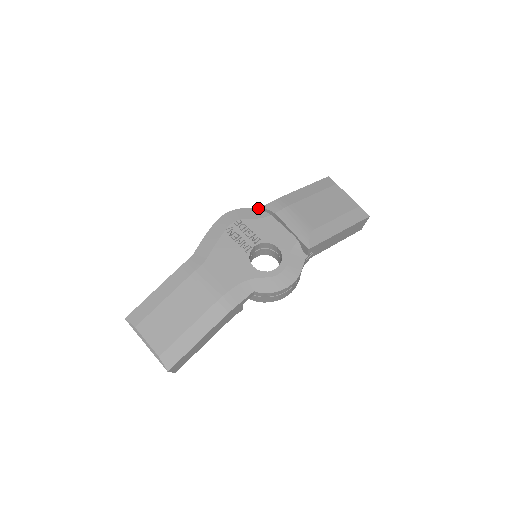
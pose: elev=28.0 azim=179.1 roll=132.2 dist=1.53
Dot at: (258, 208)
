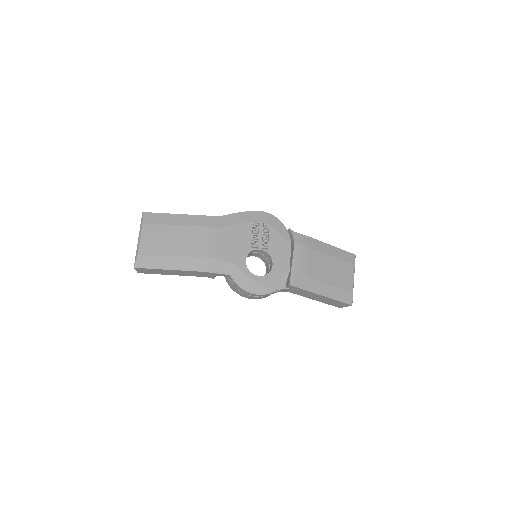
Dot at: (288, 229)
